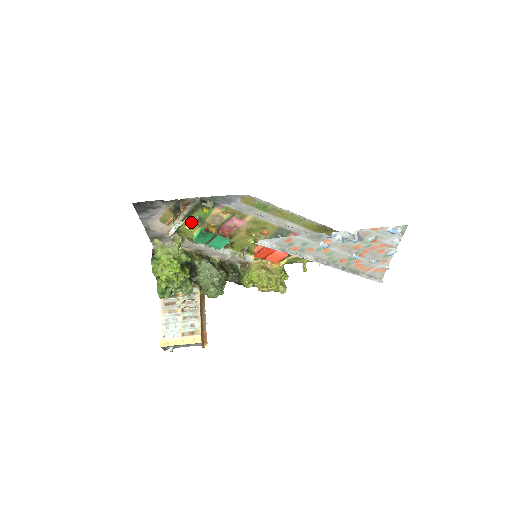
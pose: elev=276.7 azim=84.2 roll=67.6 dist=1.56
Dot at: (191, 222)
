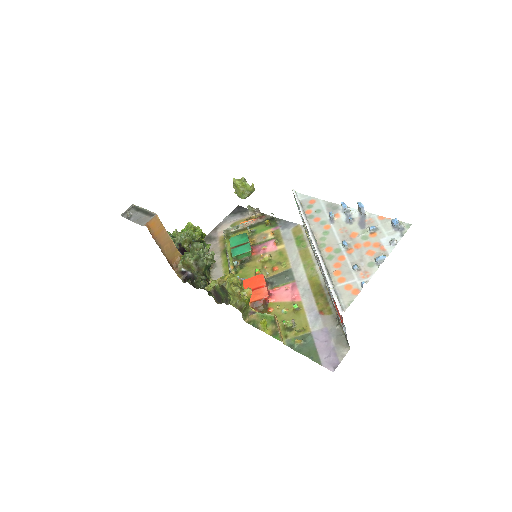
Dot at: occluded
